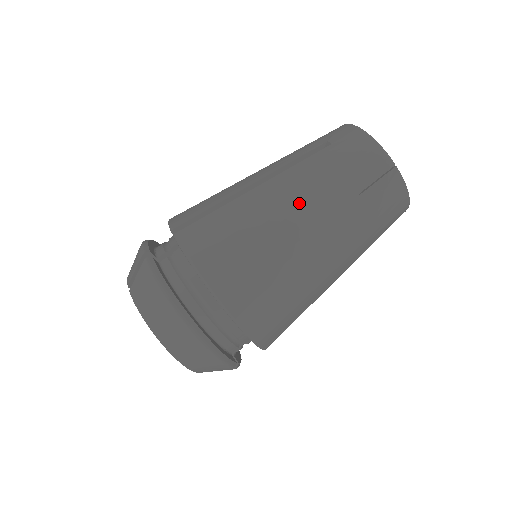
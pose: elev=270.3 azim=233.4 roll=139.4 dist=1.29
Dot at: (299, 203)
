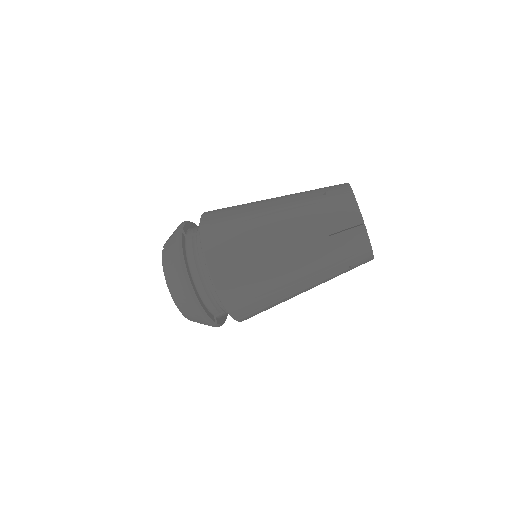
Dot at: (285, 228)
